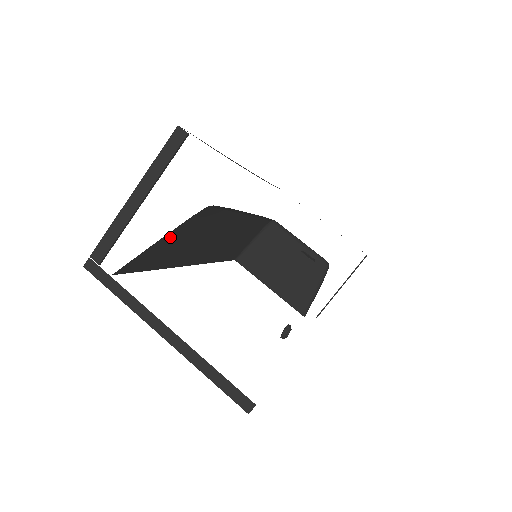
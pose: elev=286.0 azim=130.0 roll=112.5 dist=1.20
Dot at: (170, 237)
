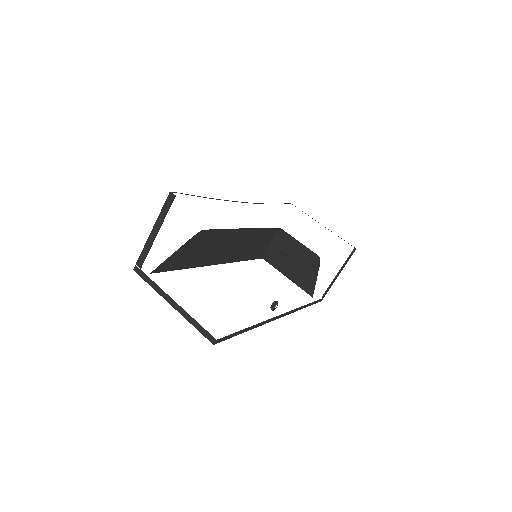
Dot at: (182, 250)
